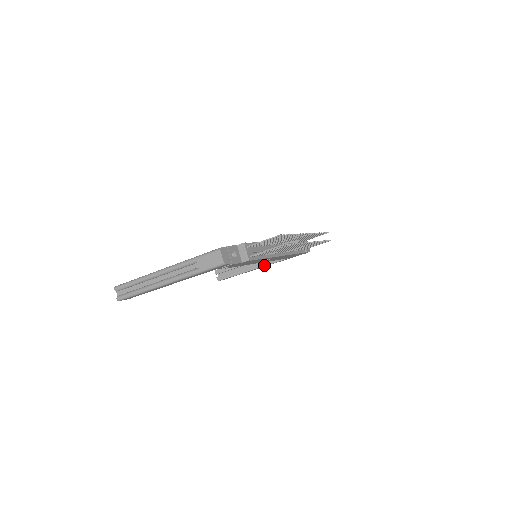
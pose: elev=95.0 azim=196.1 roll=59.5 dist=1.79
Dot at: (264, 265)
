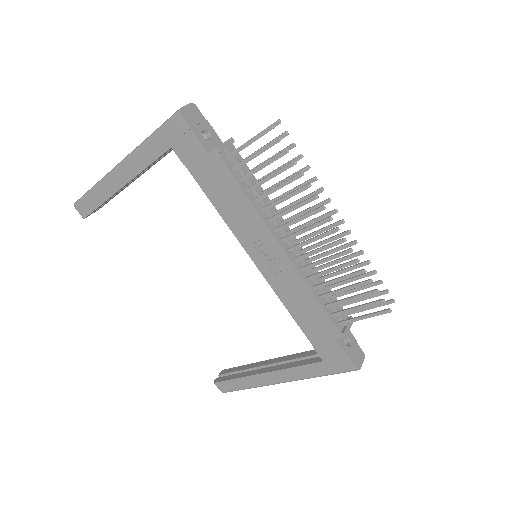
Dot at: (279, 368)
